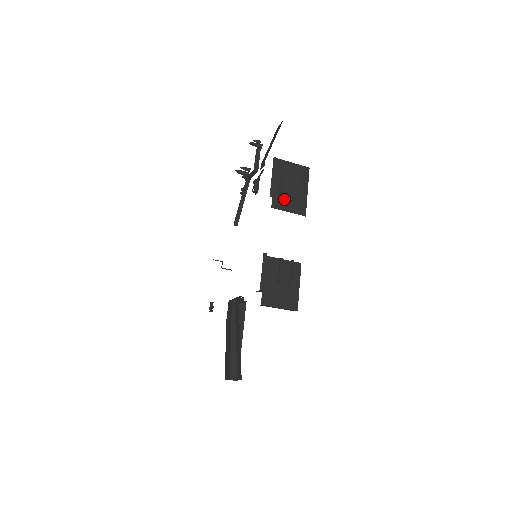
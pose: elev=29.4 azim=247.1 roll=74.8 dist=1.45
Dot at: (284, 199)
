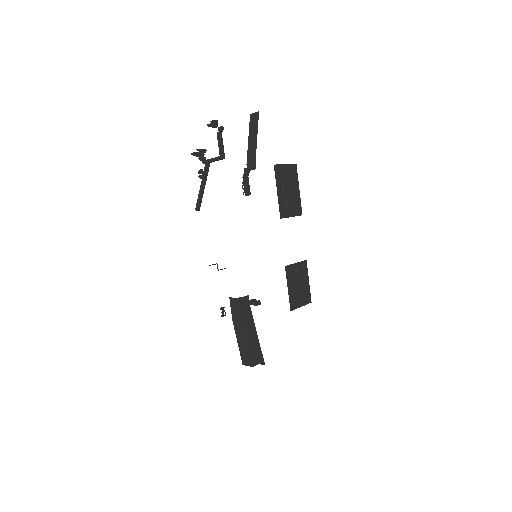
Dot at: occluded
